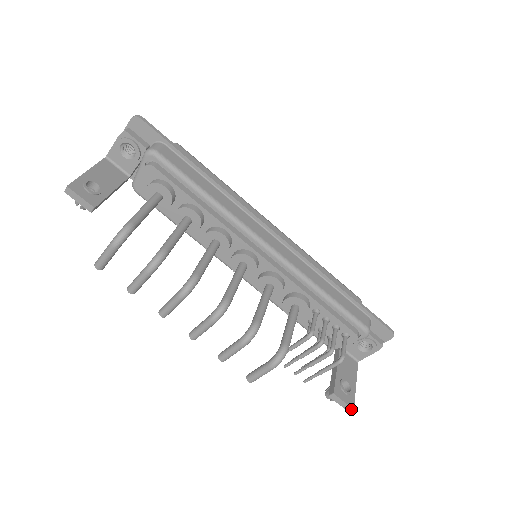
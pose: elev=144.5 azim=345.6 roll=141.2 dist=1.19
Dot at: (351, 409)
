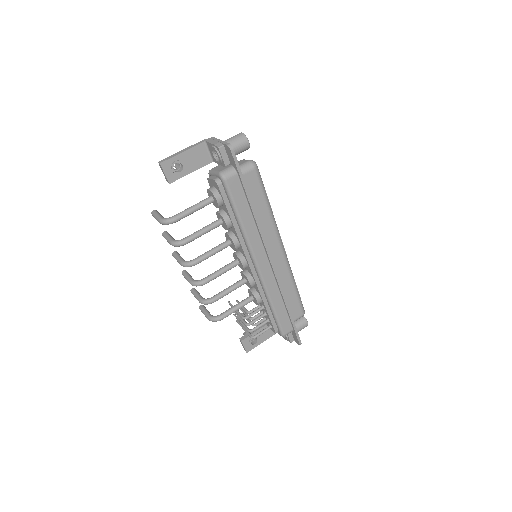
Dot at: (246, 351)
